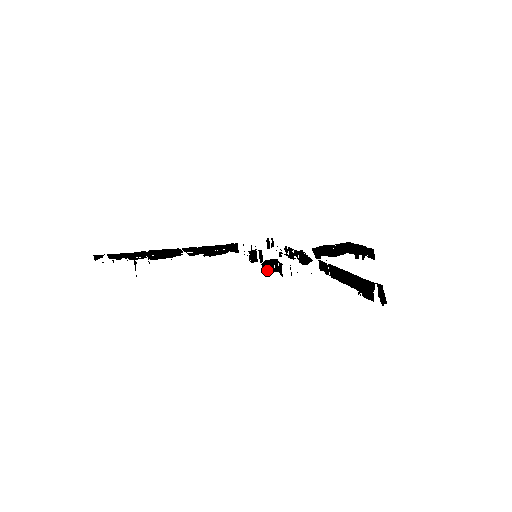
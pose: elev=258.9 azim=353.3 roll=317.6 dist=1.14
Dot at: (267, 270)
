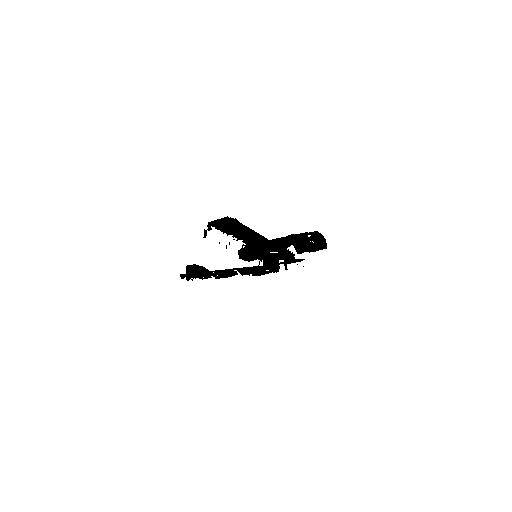
Dot at: (249, 259)
